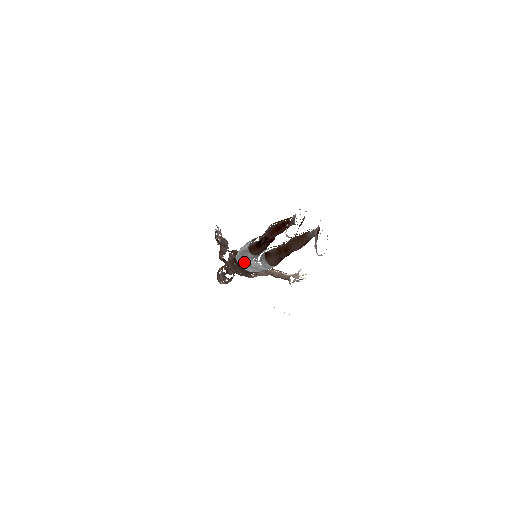
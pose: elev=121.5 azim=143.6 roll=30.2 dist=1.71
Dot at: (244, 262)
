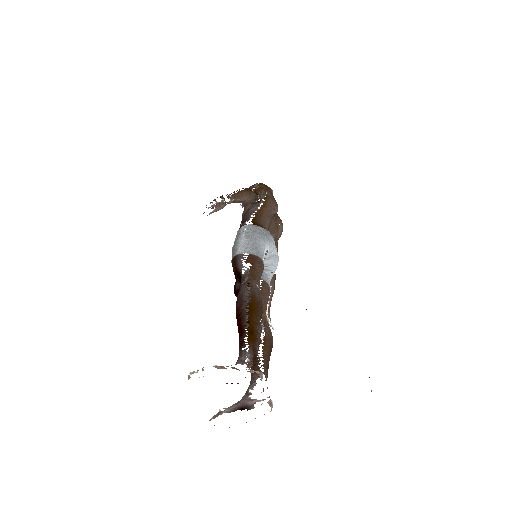
Dot at: occluded
